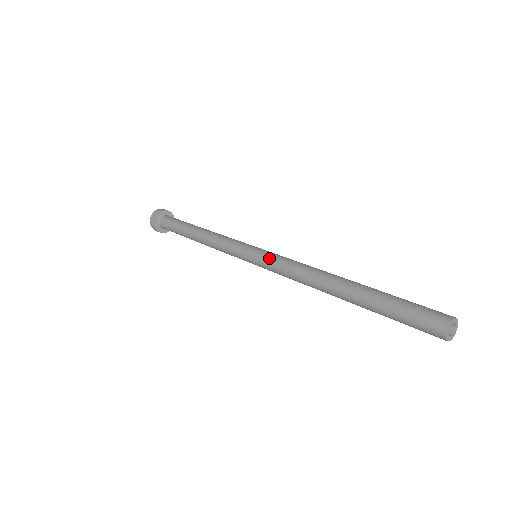
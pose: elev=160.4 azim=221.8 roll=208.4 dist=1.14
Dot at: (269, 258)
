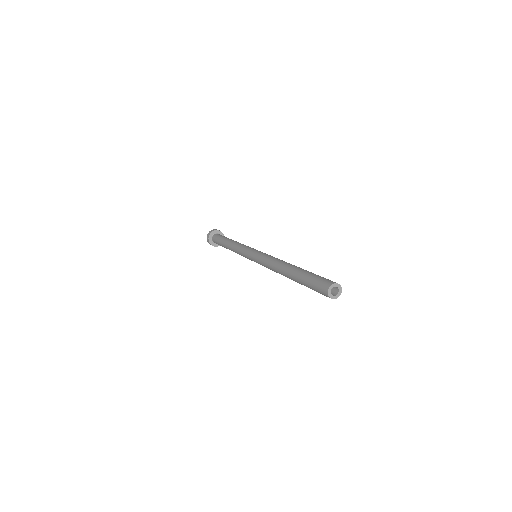
Dot at: (258, 257)
